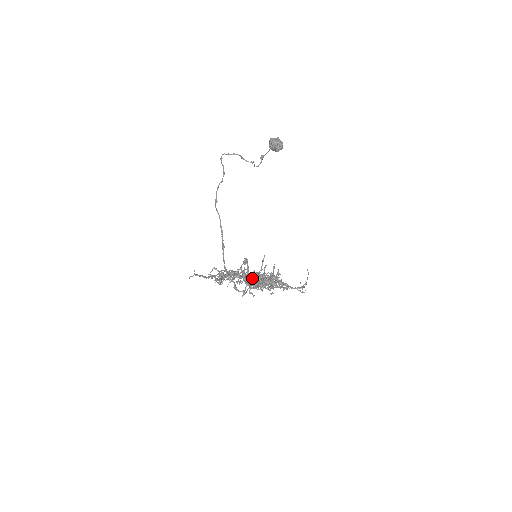
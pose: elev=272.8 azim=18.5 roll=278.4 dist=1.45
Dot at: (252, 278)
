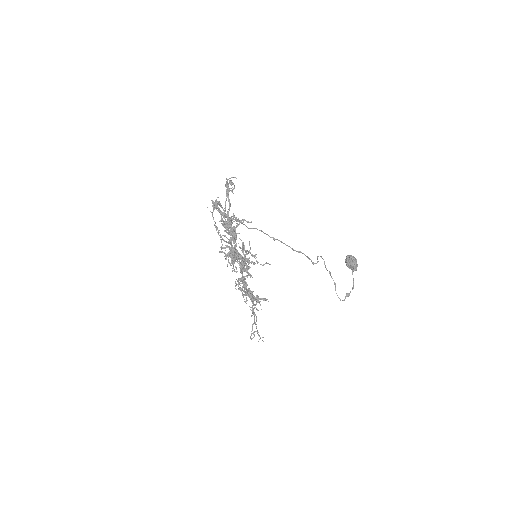
Dot at: occluded
